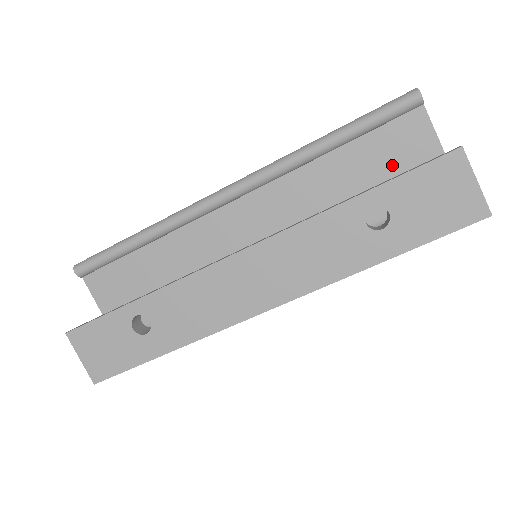
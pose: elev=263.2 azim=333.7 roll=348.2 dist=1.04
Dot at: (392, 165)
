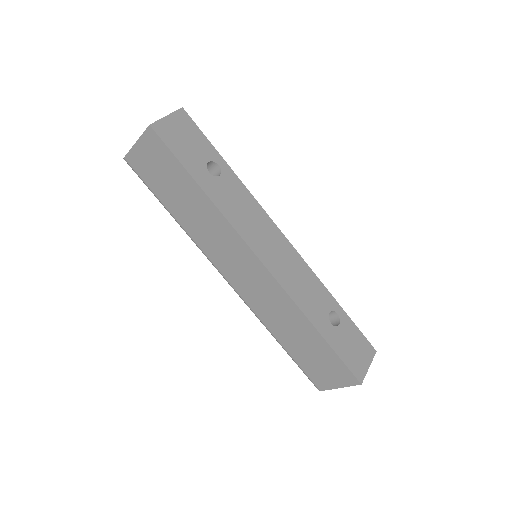
Dot at: occluded
